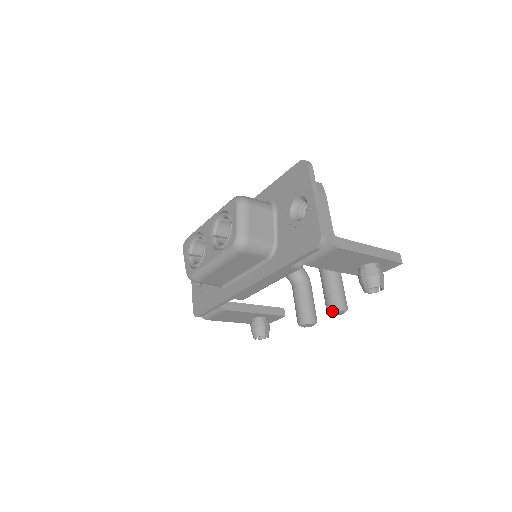
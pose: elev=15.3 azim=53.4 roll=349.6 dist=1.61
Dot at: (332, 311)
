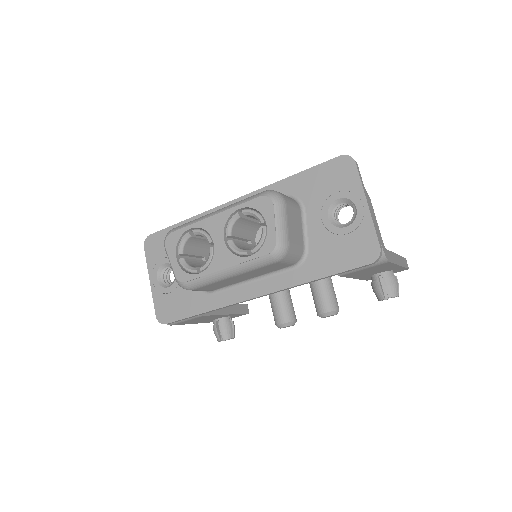
Dot at: (326, 315)
